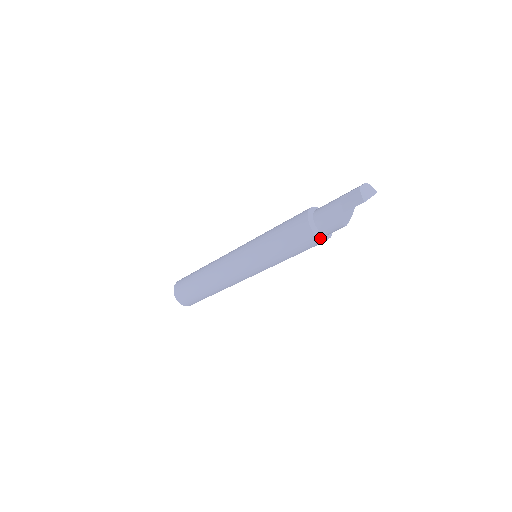
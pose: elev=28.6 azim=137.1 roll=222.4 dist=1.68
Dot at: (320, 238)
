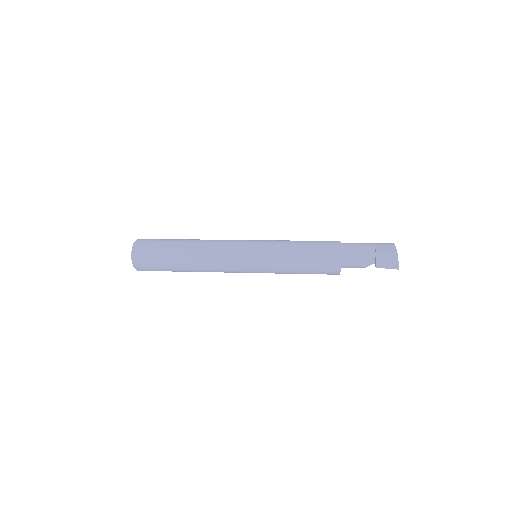
Dot at: occluded
